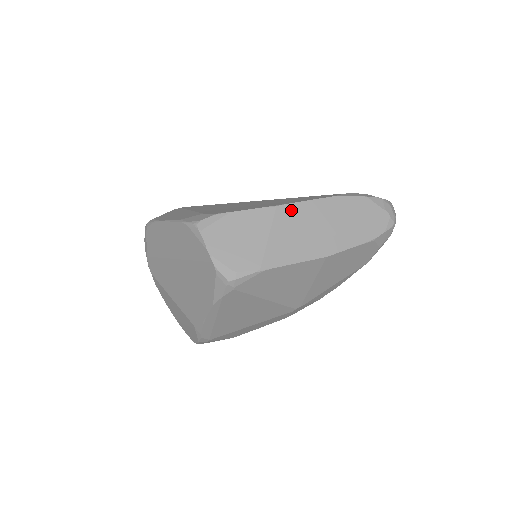
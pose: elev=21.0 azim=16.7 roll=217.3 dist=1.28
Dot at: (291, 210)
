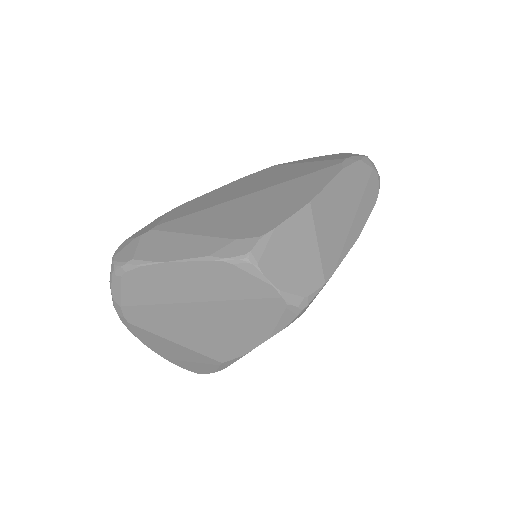
Dot at: (321, 202)
